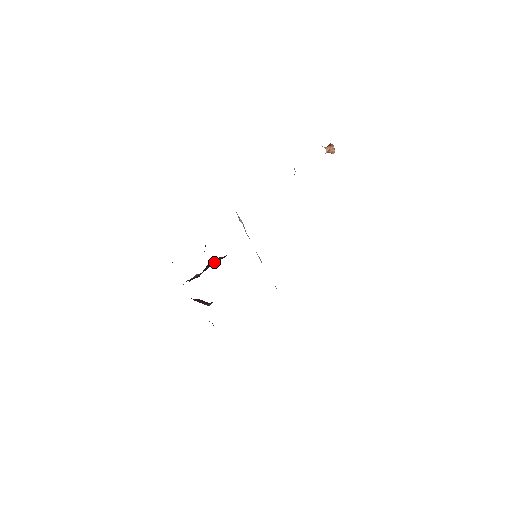
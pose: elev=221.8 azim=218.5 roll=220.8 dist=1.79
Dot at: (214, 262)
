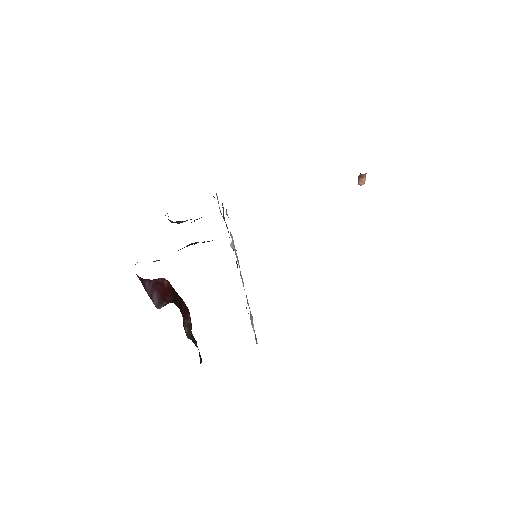
Dot at: occluded
